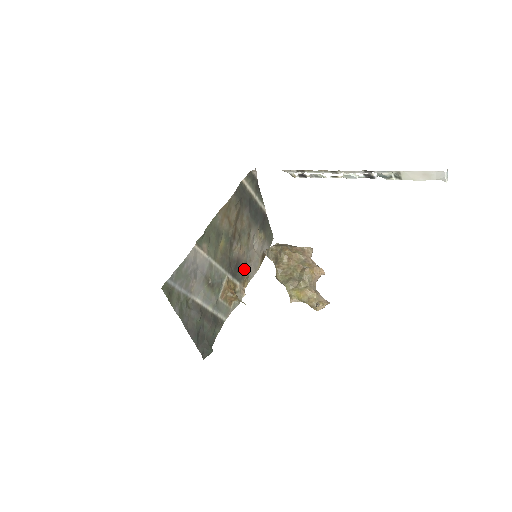
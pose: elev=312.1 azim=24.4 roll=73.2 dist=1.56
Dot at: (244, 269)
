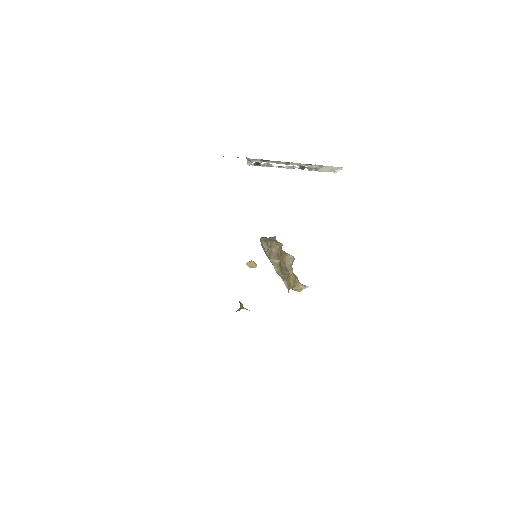
Dot at: occluded
